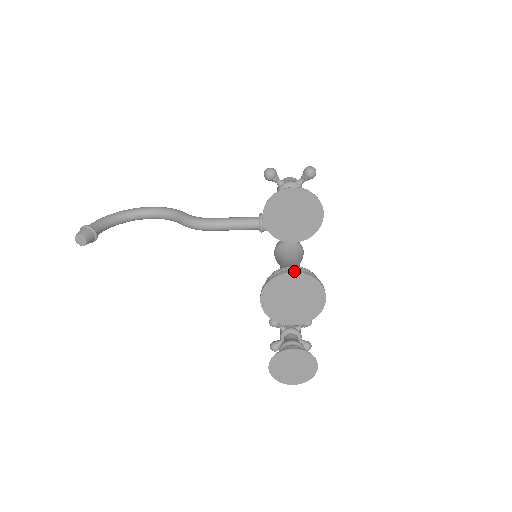
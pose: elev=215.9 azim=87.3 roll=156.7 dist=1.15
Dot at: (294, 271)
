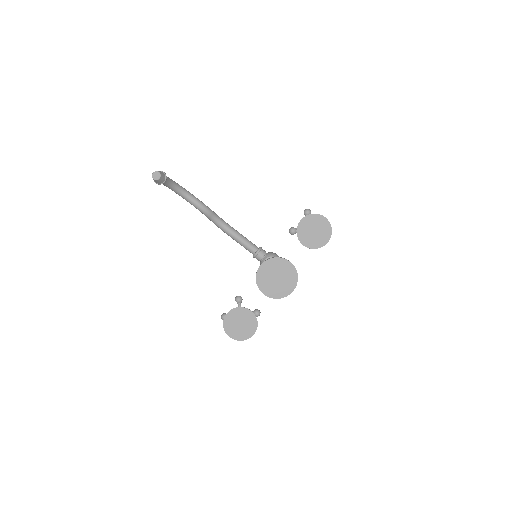
Dot at: occluded
